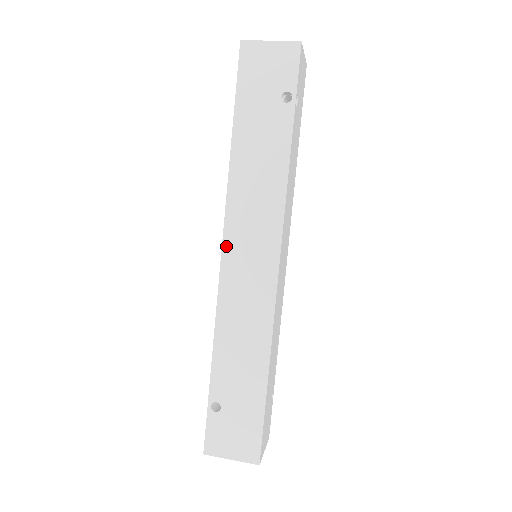
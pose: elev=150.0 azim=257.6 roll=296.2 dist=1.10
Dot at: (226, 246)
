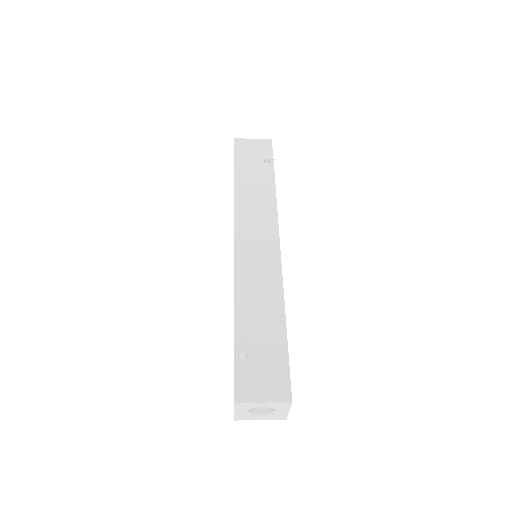
Dot at: (237, 237)
